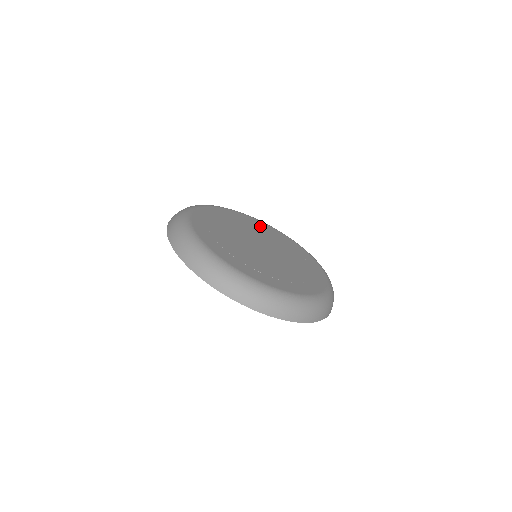
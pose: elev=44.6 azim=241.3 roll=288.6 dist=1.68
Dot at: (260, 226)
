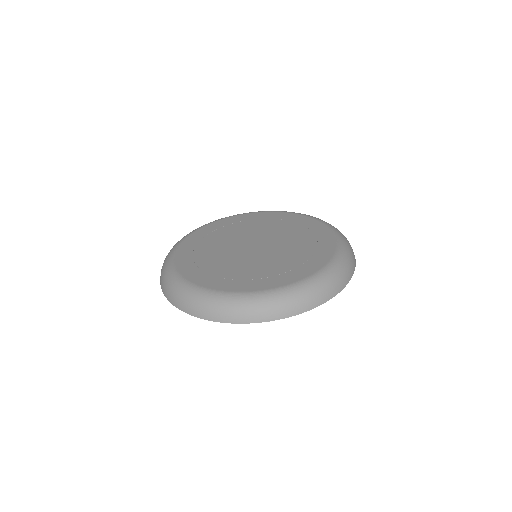
Dot at: (266, 219)
